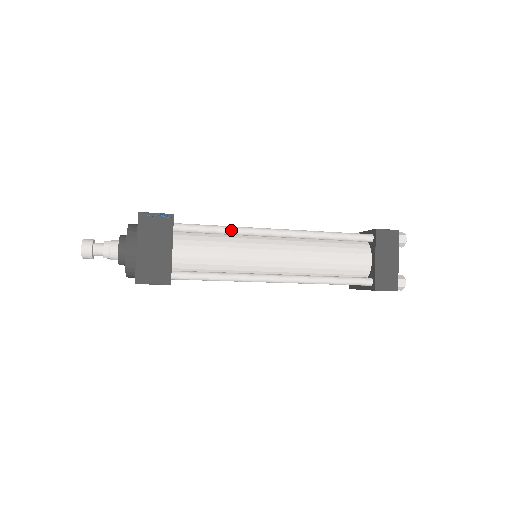
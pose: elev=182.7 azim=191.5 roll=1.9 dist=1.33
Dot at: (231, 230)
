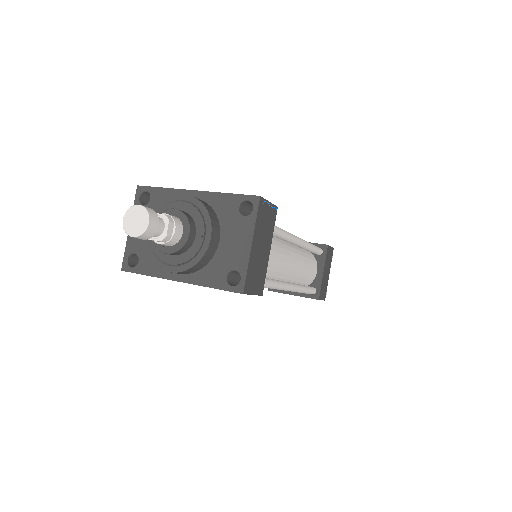
Dot at: (274, 229)
